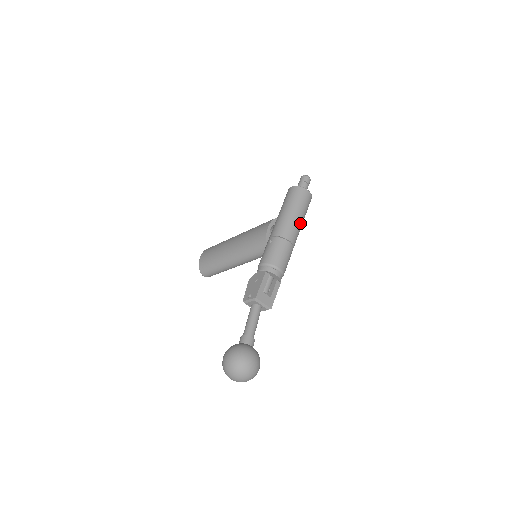
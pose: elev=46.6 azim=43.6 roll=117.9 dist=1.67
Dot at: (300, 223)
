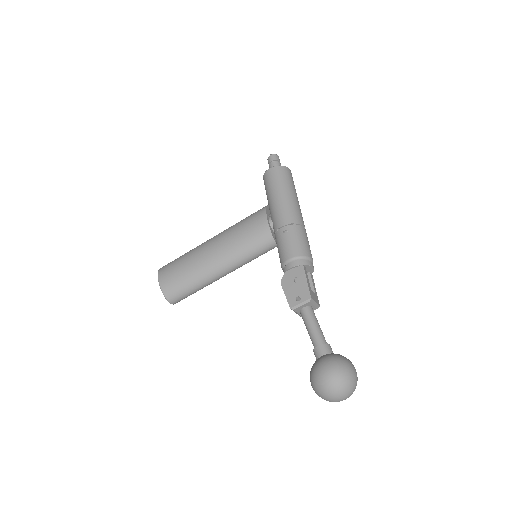
Dot at: (299, 205)
